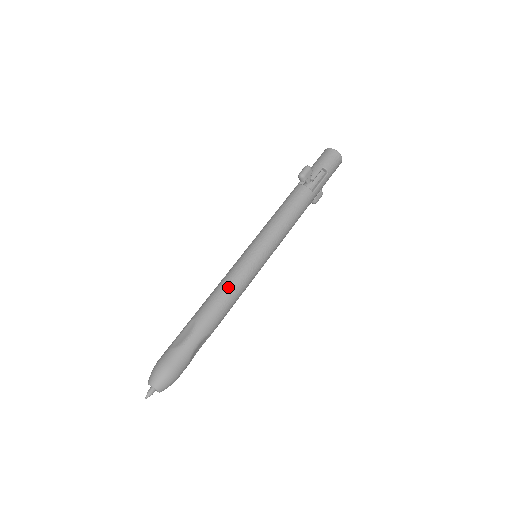
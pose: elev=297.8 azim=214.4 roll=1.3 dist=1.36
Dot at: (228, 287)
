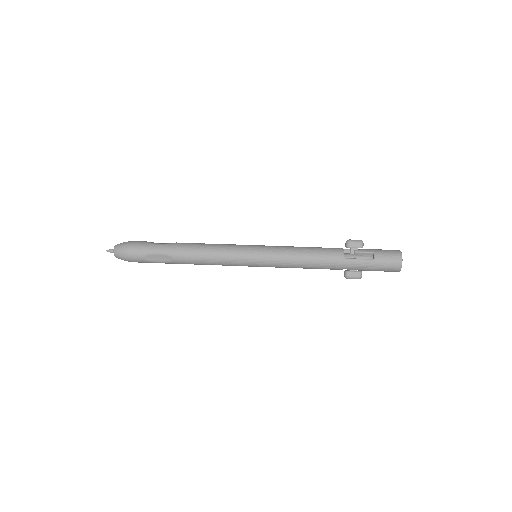
Dot at: (213, 246)
